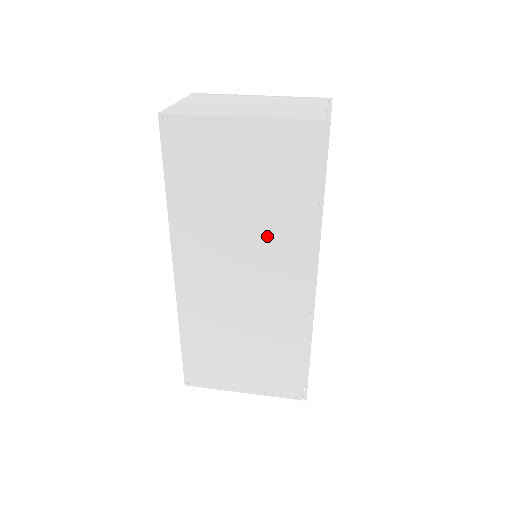
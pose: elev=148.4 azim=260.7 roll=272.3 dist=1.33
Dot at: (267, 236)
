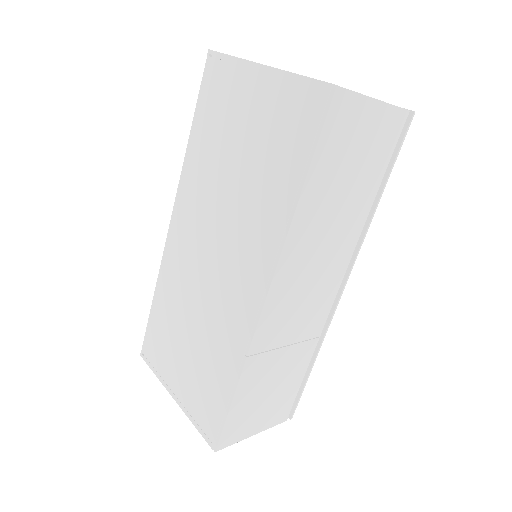
Dot at: (244, 213)
